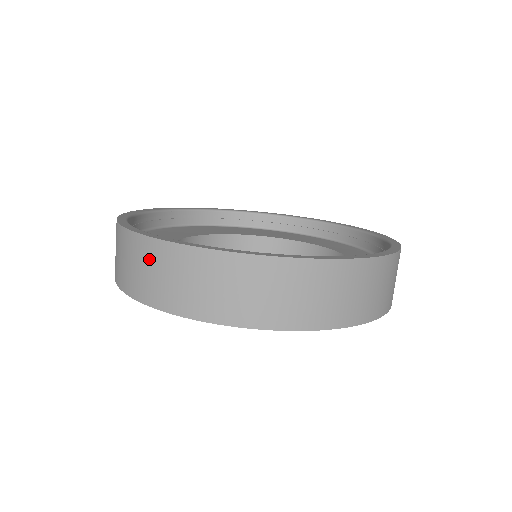
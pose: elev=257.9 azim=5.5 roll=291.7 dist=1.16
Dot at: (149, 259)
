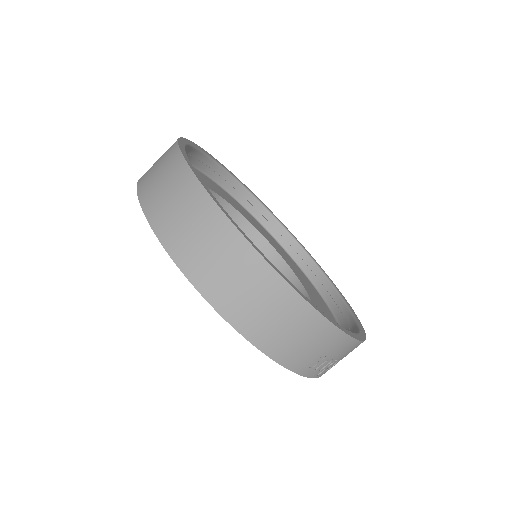
Dot at: occluded
